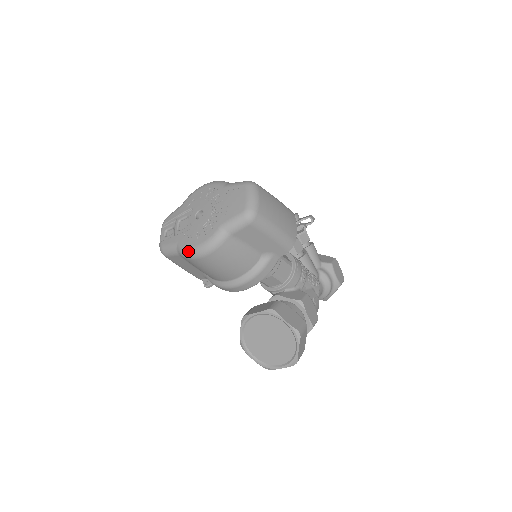
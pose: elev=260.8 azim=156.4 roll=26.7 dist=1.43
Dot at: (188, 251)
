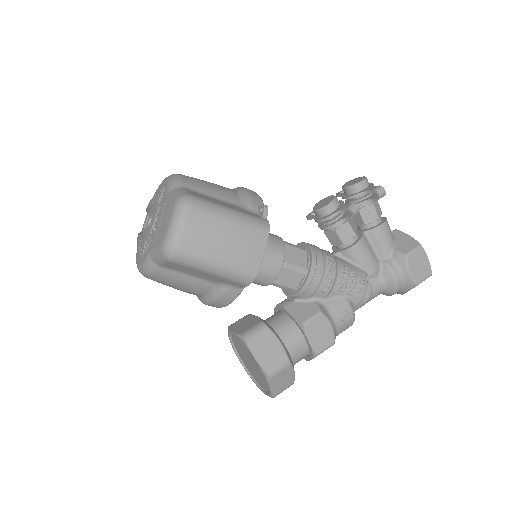
Dot at: occluded
